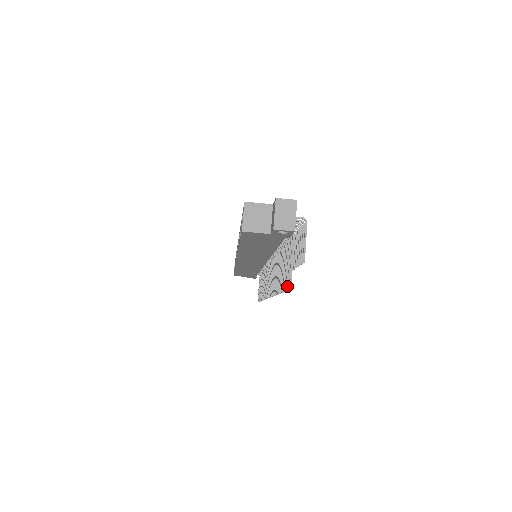
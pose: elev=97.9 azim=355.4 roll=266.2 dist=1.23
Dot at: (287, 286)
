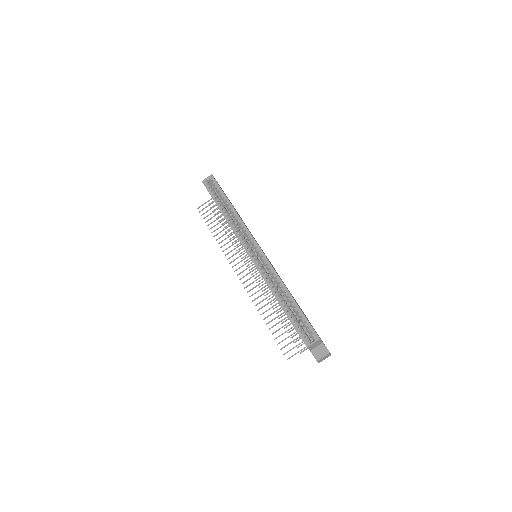
Dot at: (285, 353)
